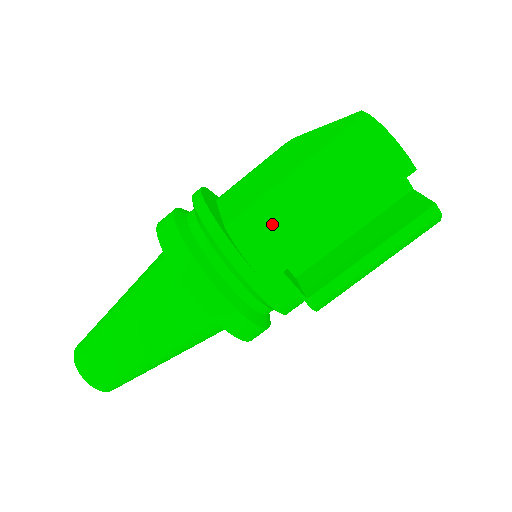
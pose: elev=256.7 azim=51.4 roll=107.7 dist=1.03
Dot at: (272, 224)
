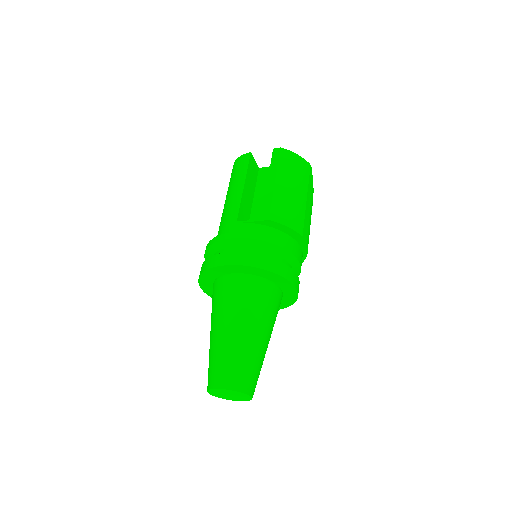
Dot at: (222, 219)
